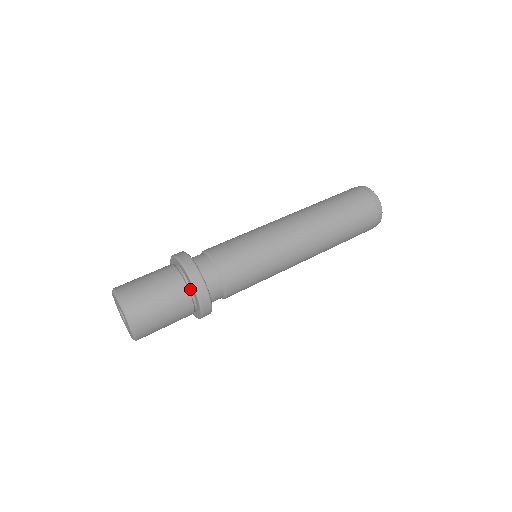
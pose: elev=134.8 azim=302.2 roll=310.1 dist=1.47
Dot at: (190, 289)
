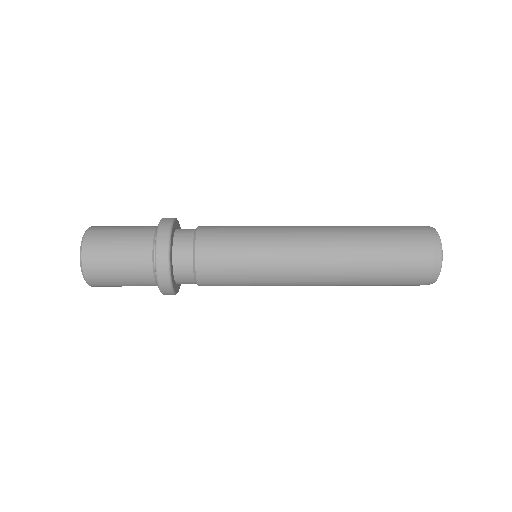
Dot at: occluded
